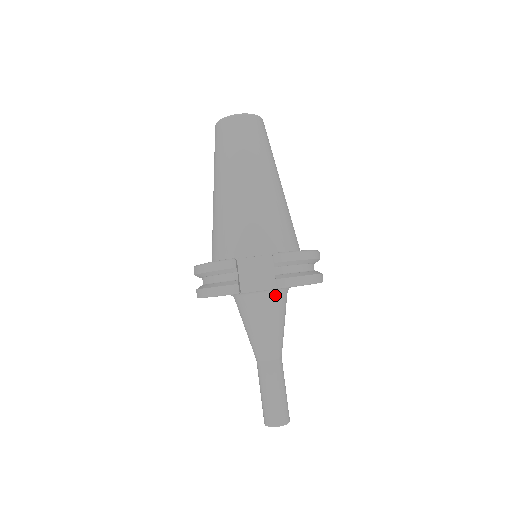
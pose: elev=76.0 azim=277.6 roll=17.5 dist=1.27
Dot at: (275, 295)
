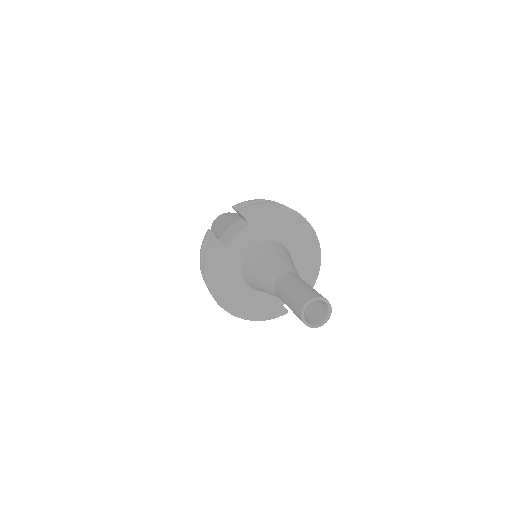
Dot at: (263, 242)
